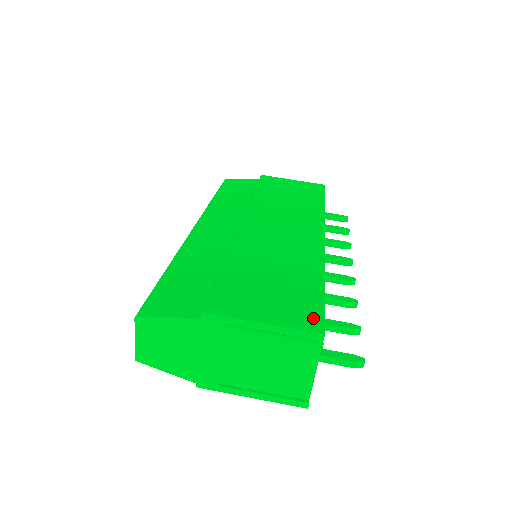
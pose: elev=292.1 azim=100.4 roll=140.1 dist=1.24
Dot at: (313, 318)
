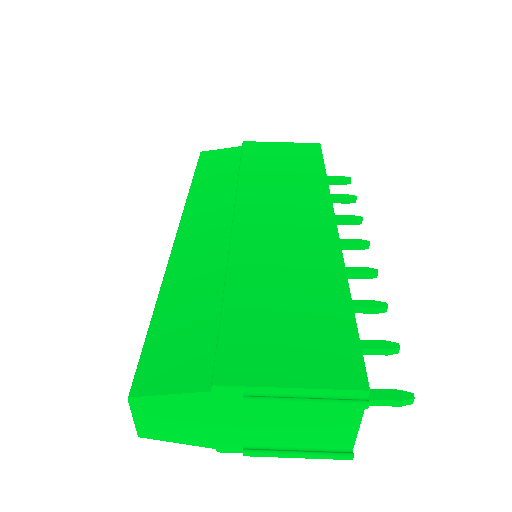
Dot at: (350, 366)
